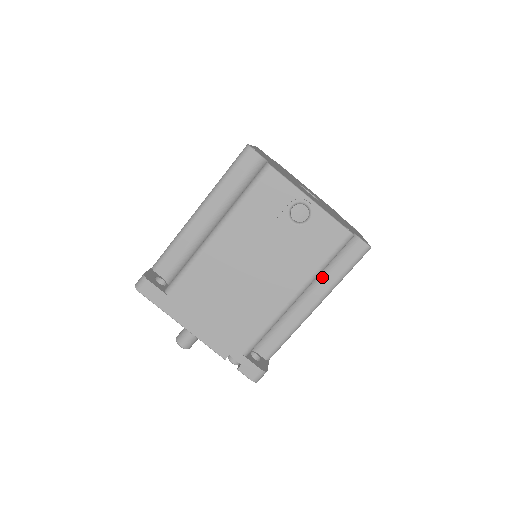
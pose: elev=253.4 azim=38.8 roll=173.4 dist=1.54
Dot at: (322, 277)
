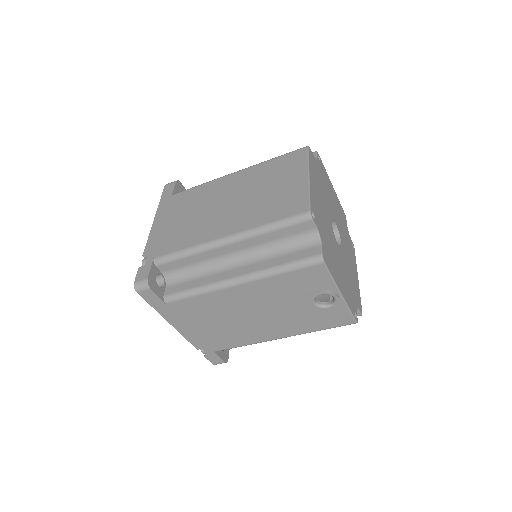
Dot at: occluded
